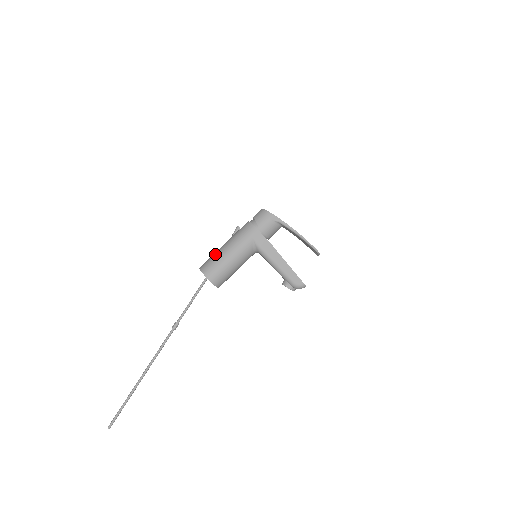
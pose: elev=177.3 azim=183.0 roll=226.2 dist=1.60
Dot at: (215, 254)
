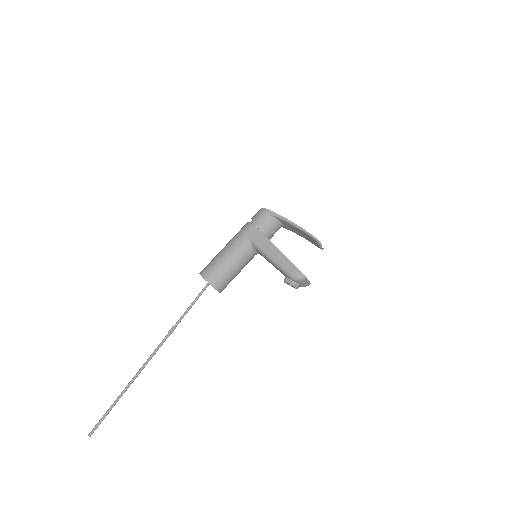
Dot at: (214, 257)
